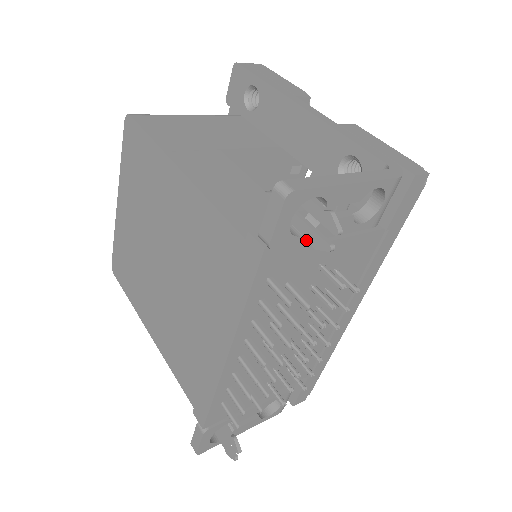
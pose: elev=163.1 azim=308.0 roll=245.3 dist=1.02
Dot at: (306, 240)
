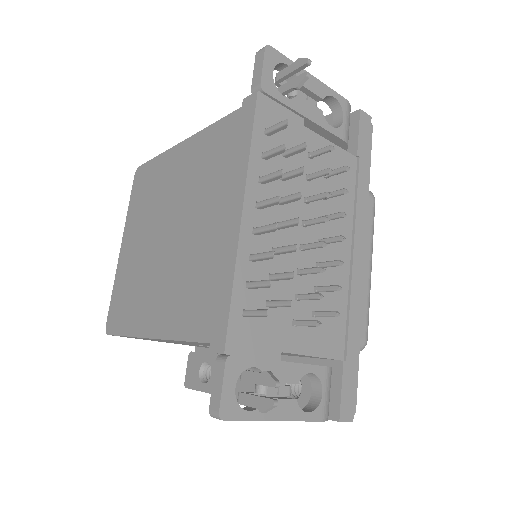
Dot at: (289, 105)
